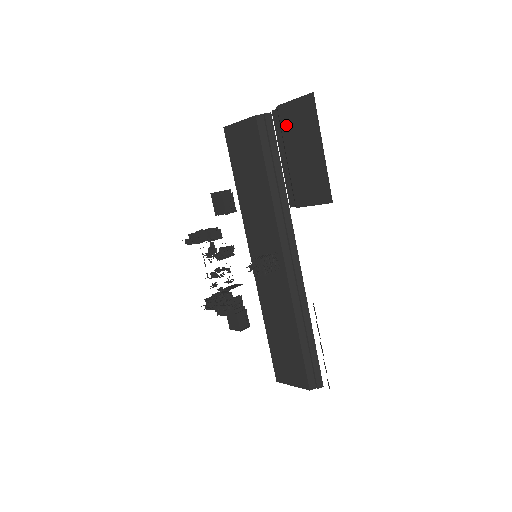
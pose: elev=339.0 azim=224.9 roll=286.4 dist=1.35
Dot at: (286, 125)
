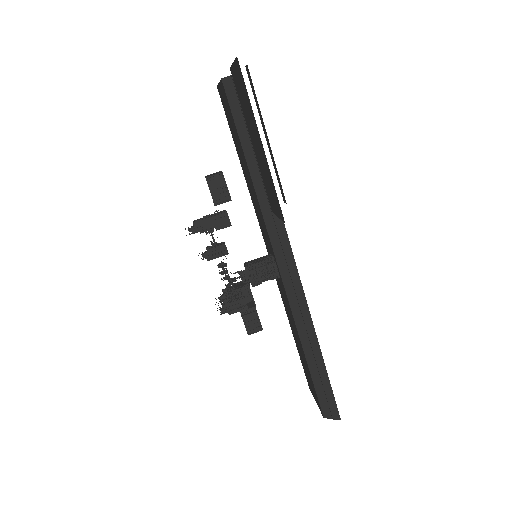
Dot at: (240, 98)
